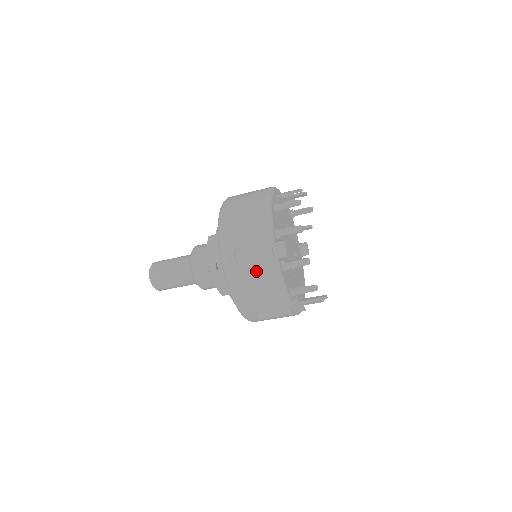
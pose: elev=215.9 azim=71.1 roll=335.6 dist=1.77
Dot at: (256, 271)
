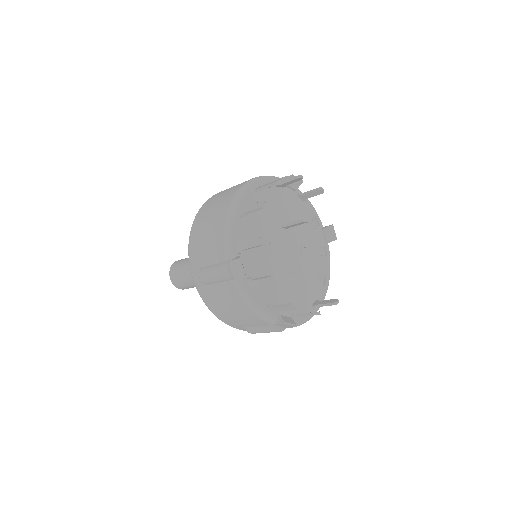
Dot at: (222, 291)
